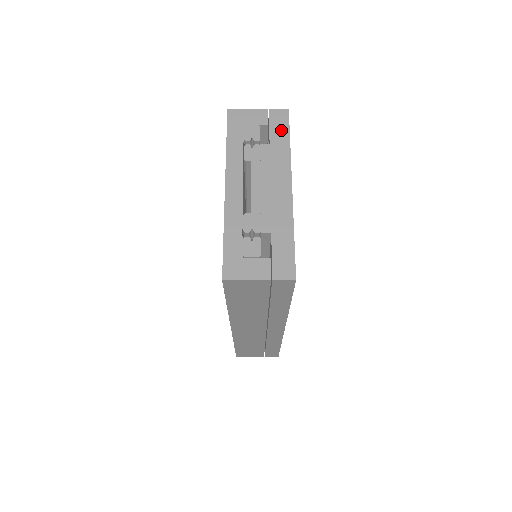
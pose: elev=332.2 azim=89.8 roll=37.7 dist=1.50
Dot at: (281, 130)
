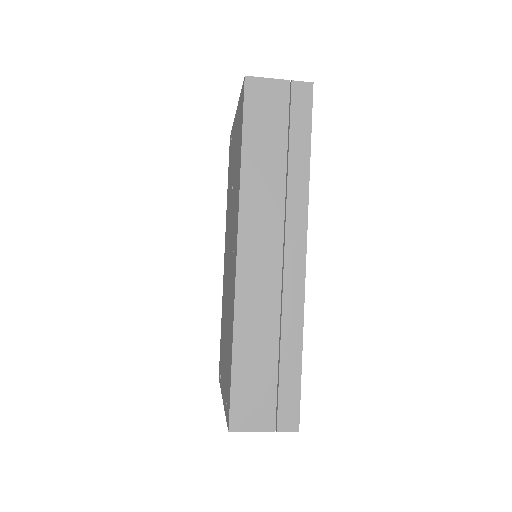
Dot at: occluded
